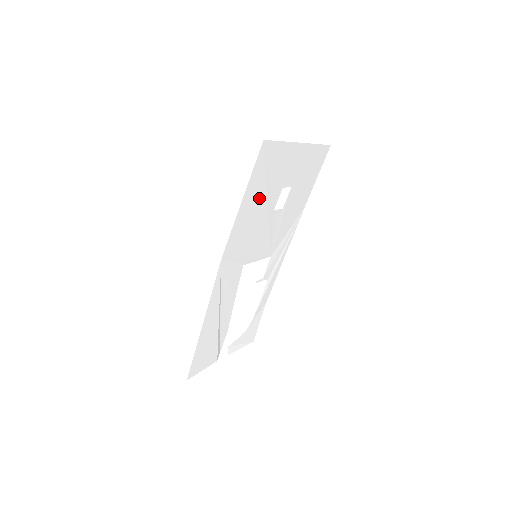
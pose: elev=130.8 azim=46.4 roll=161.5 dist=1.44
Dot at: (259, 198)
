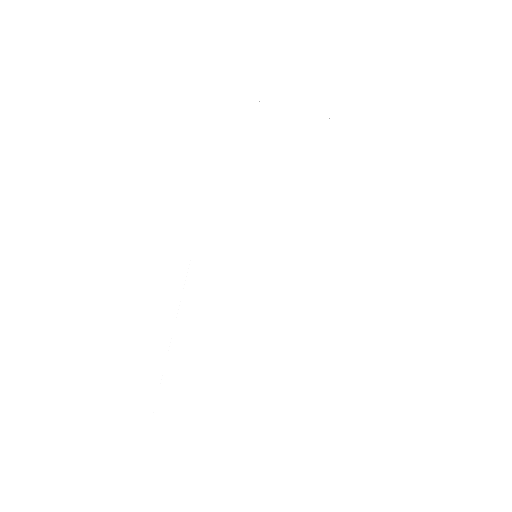
Dot at: (242, 166)
